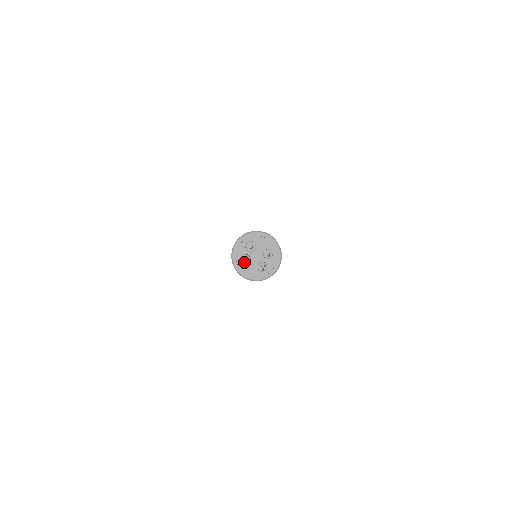
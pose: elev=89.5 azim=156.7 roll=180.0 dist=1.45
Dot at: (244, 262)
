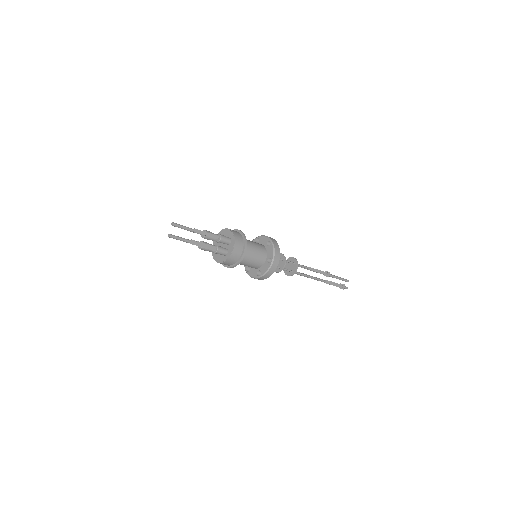
Dot at: (169, 236)
